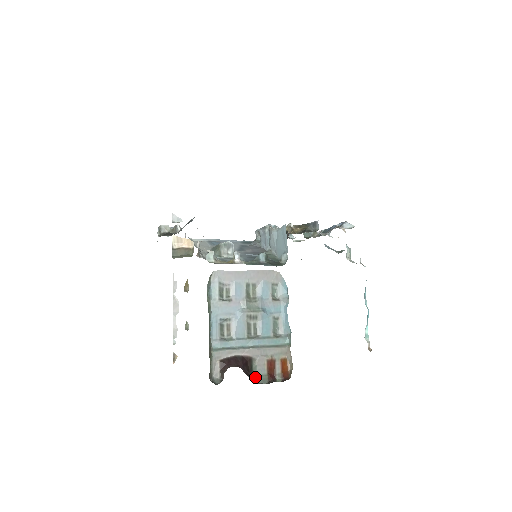
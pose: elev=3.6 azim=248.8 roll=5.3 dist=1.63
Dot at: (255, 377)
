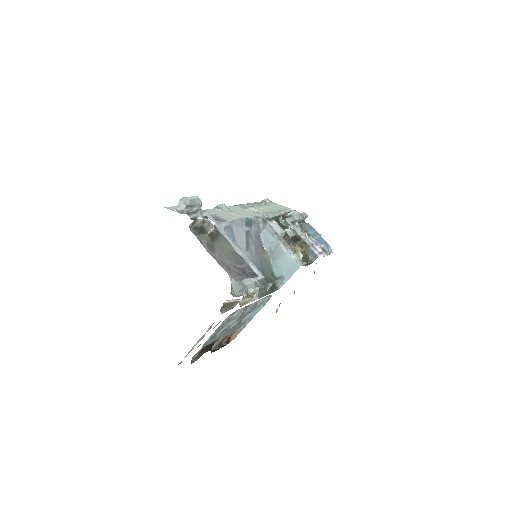
Dot at: occluded
